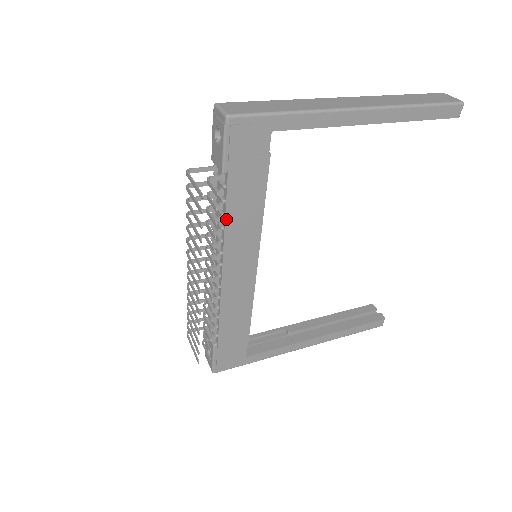
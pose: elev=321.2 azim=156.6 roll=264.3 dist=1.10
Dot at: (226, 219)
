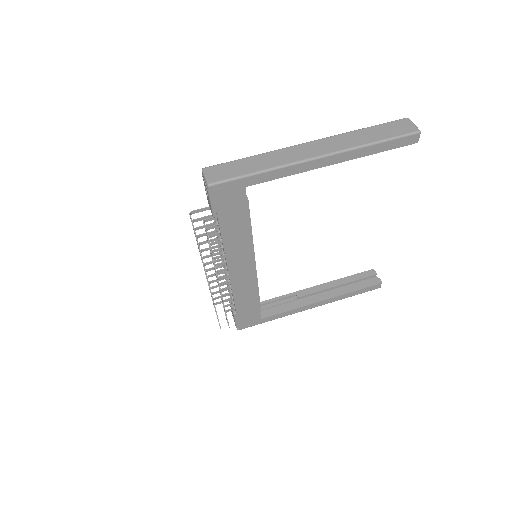
Dot at: (223, 242)
